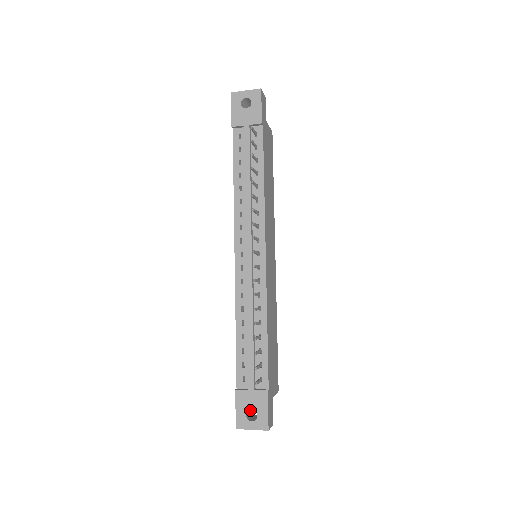
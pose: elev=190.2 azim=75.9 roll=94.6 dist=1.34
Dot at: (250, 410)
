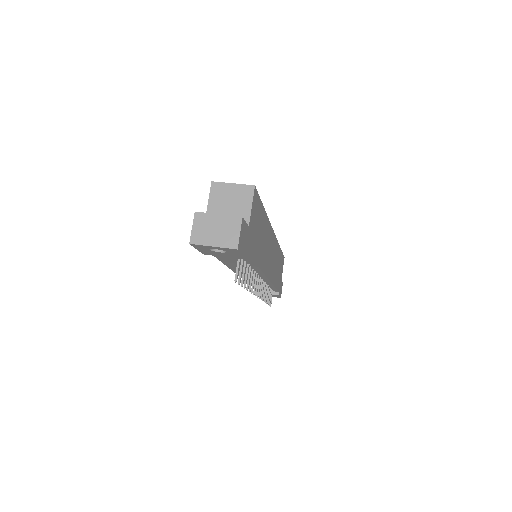
Dot at: occluded
